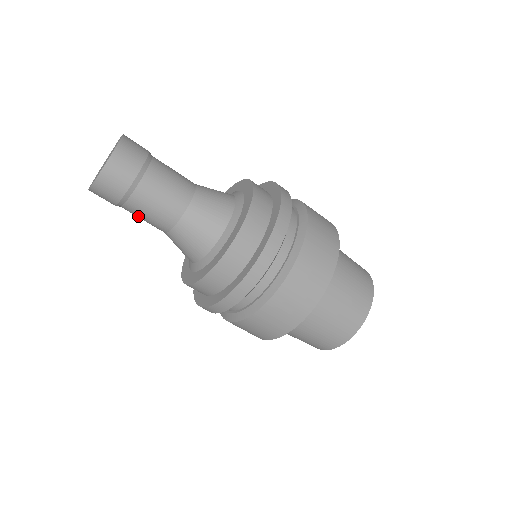
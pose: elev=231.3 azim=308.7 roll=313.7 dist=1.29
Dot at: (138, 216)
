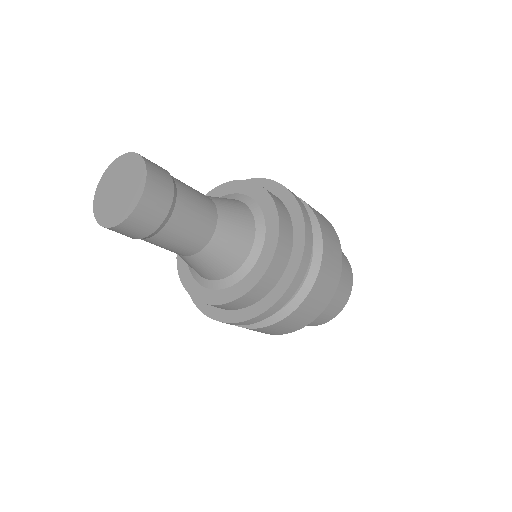
Dot at: occluded
